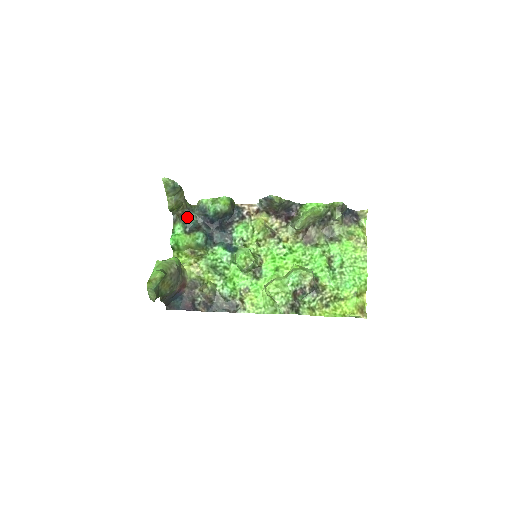
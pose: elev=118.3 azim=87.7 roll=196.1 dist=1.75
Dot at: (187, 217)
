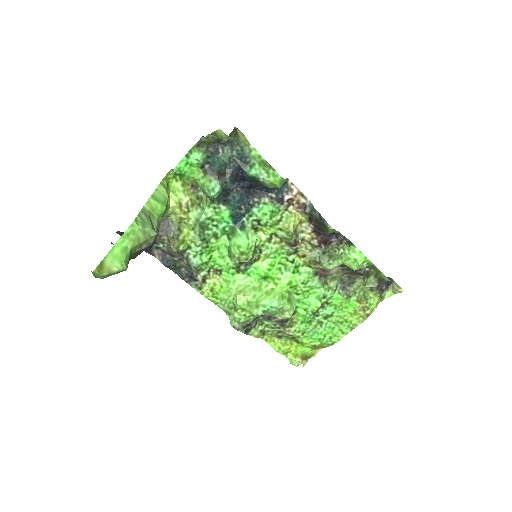
Dot at: (219, 151)
